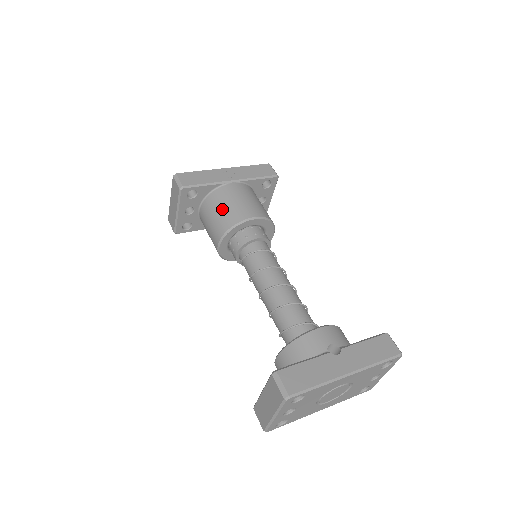
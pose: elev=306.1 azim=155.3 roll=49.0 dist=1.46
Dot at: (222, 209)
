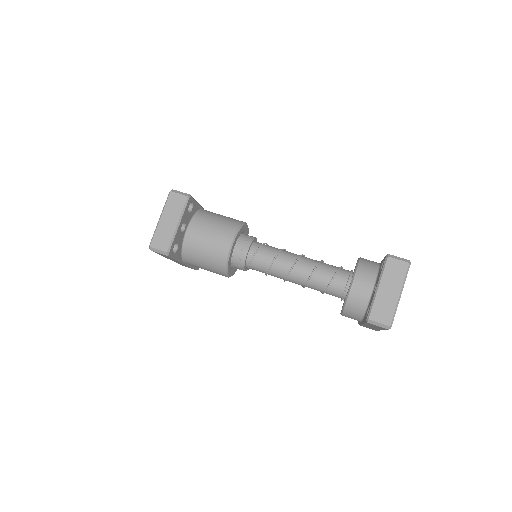
Dot at: (220, 219)
